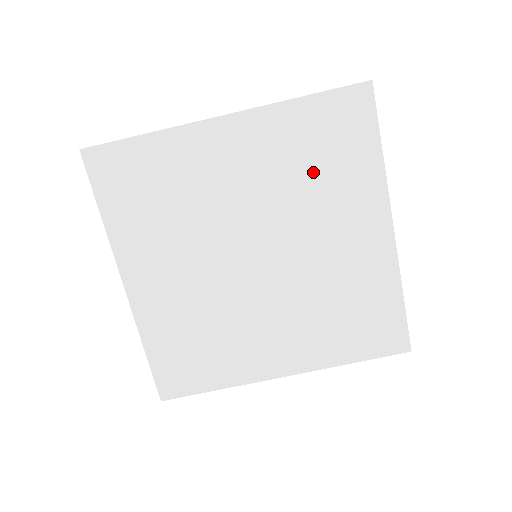
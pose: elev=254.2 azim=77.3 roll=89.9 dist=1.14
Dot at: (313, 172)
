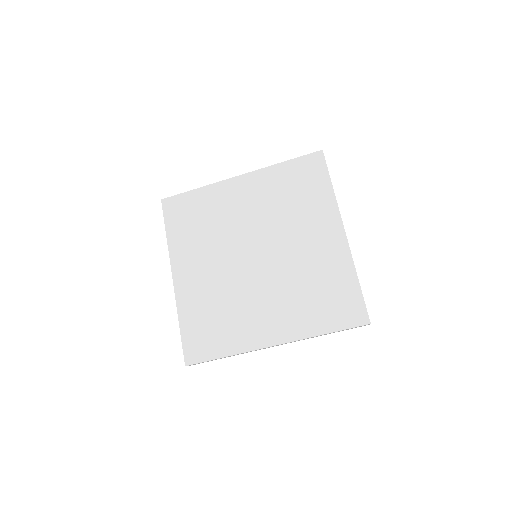
Dot at: (291, 201)
